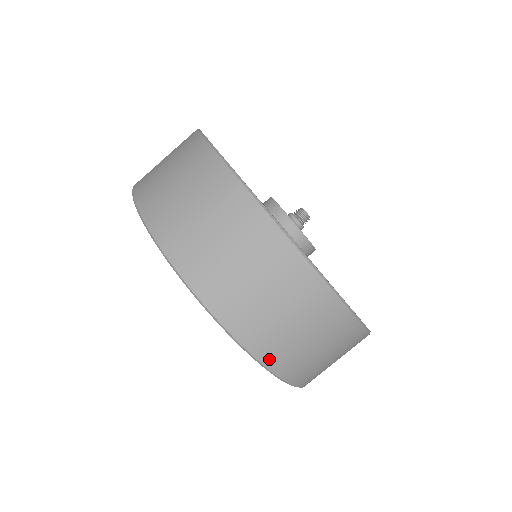
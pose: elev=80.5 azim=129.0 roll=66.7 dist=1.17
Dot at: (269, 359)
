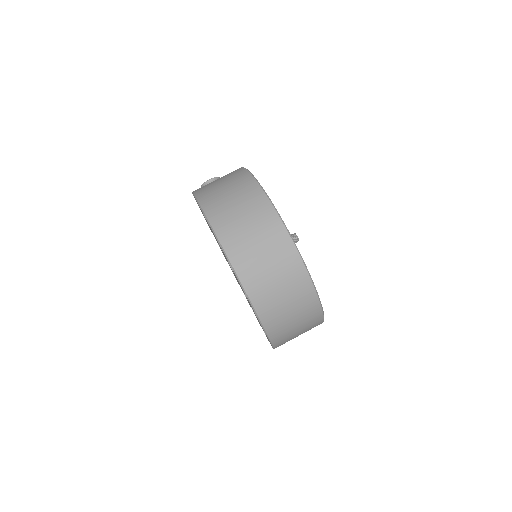
Dot at: (276, 341)
